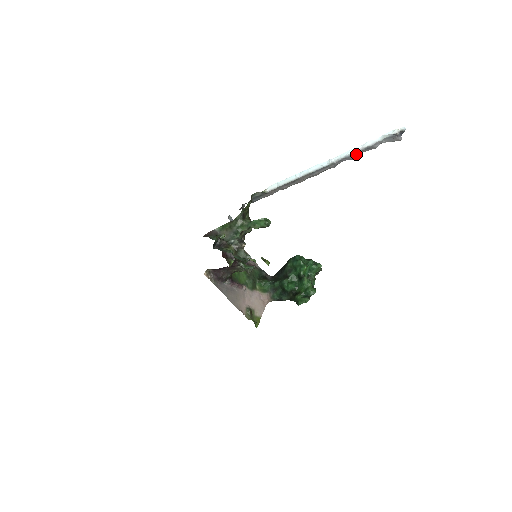
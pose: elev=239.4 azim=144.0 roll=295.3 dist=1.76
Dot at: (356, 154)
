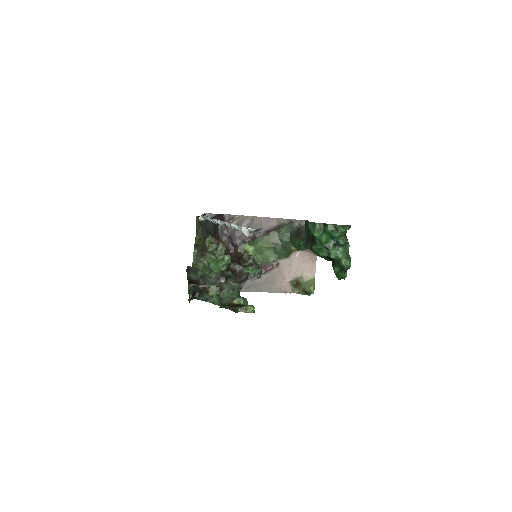
Dot at: occluded
